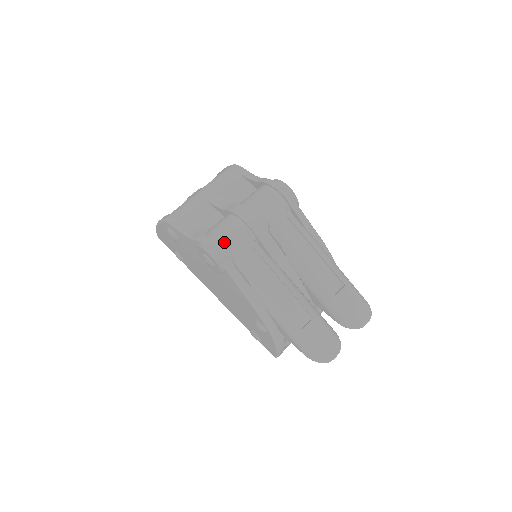
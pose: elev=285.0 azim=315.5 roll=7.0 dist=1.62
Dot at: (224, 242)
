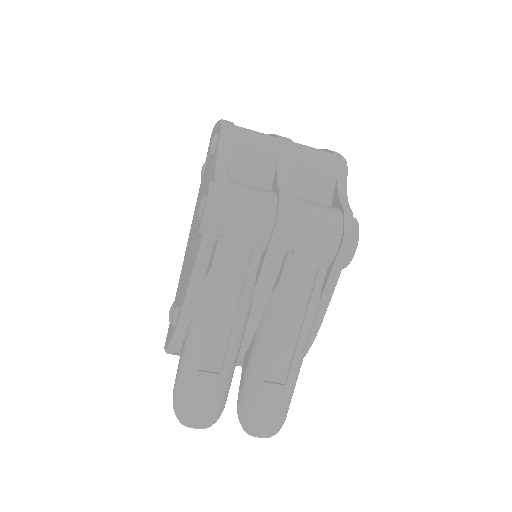
Dot at: (234, 211)
